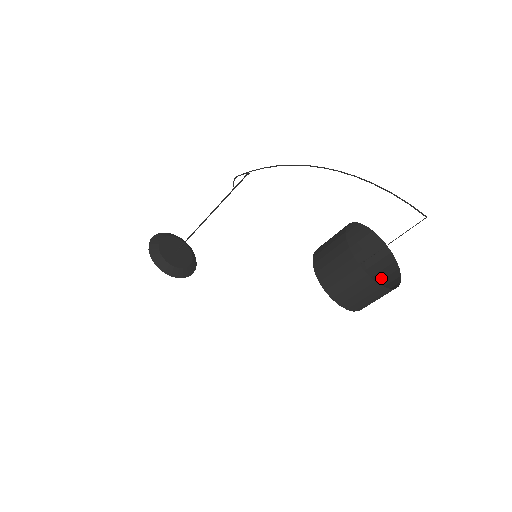
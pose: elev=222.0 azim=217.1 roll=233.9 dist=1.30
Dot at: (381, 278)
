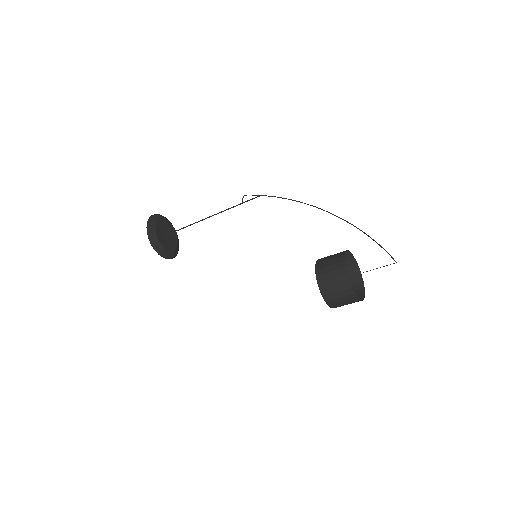
Dot at: occluded
